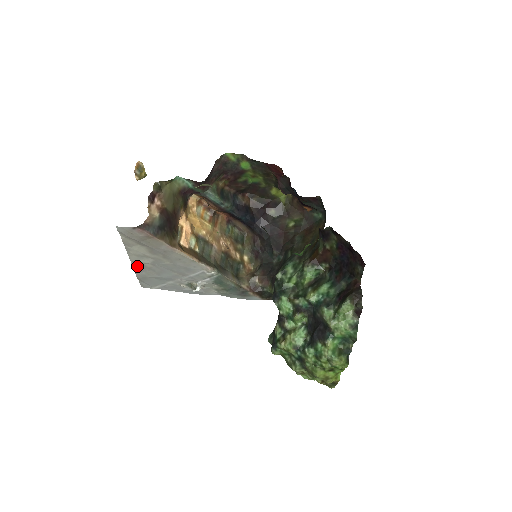
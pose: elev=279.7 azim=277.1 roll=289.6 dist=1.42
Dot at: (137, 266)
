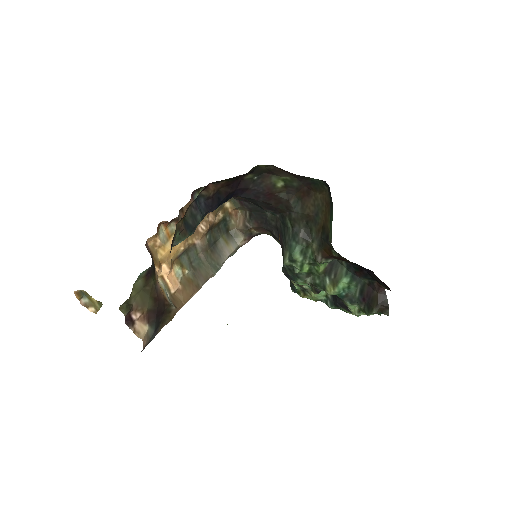
Dot at: occluded
